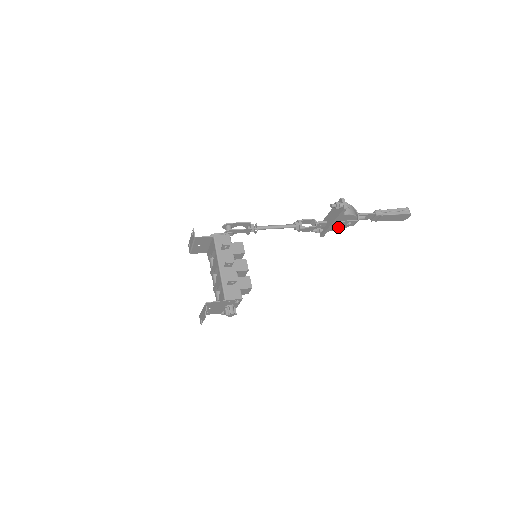
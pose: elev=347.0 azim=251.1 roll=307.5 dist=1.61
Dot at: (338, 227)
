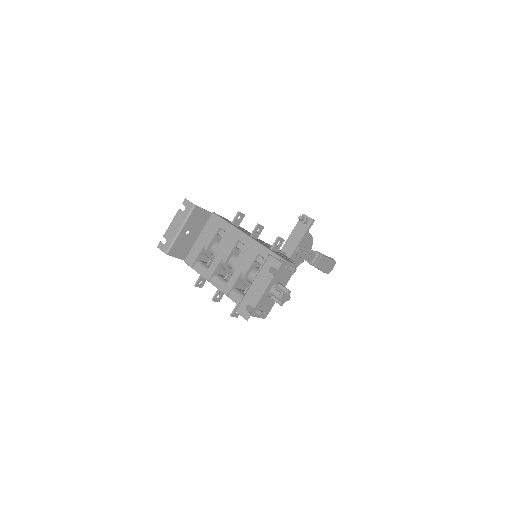
Dot at: (295, 260)
